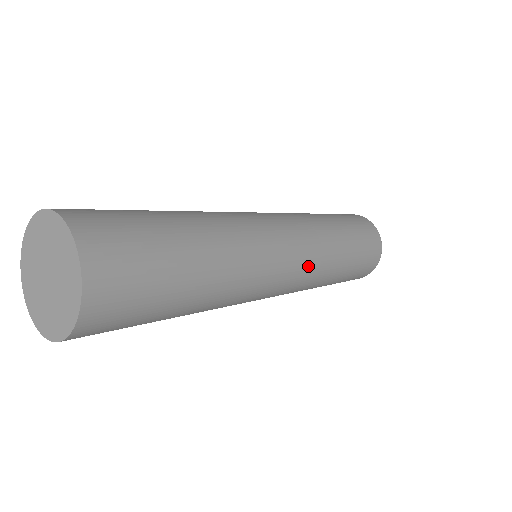
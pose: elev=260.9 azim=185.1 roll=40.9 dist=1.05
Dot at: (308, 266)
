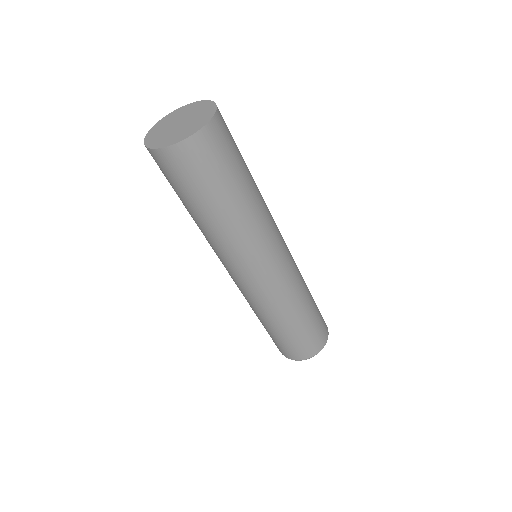
Dot at: (278, 288)
